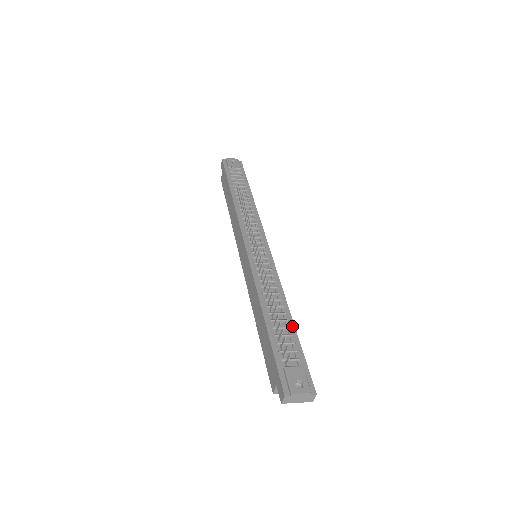
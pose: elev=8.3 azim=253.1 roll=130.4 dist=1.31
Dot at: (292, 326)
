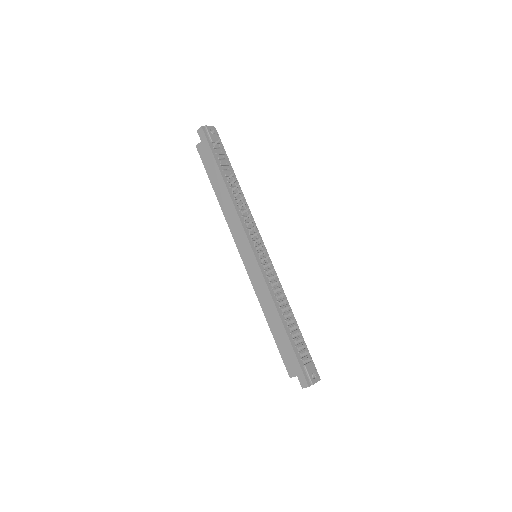
Dot at: (298, 328)
